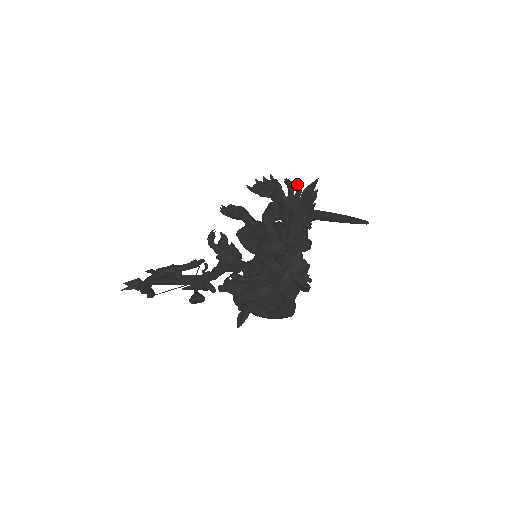
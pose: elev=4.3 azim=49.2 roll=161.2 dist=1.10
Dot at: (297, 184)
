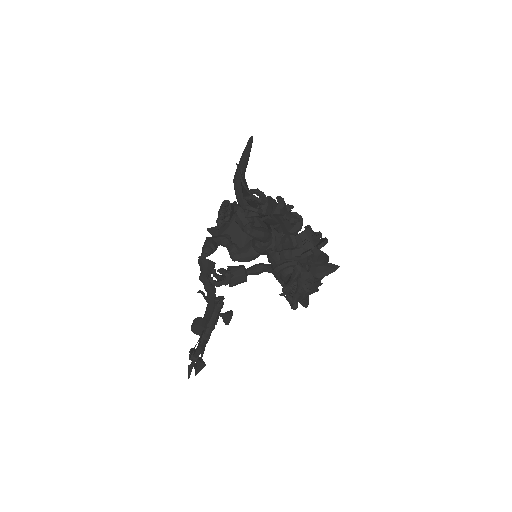
Dot at: (254, 191)
